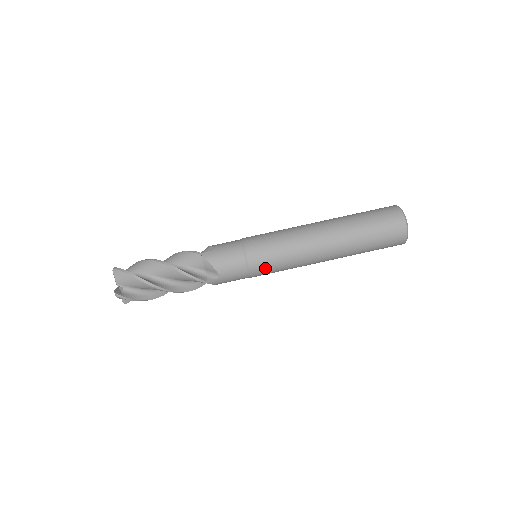
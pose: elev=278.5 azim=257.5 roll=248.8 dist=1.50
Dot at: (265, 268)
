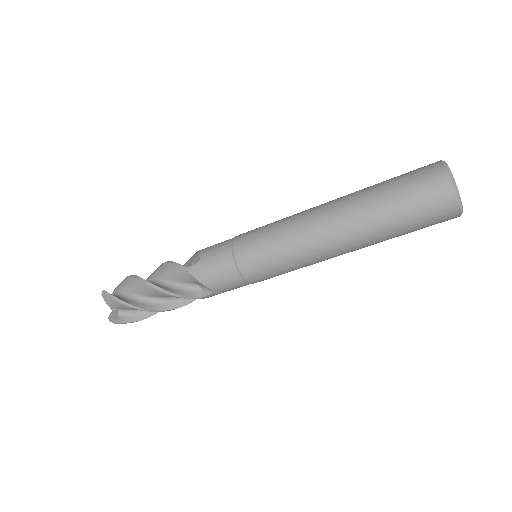
Dot at: occluded
